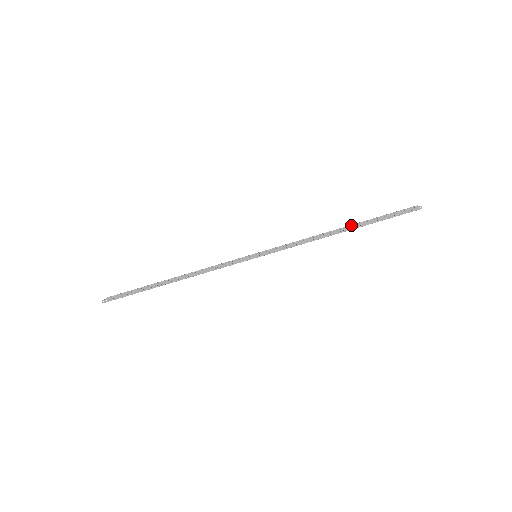
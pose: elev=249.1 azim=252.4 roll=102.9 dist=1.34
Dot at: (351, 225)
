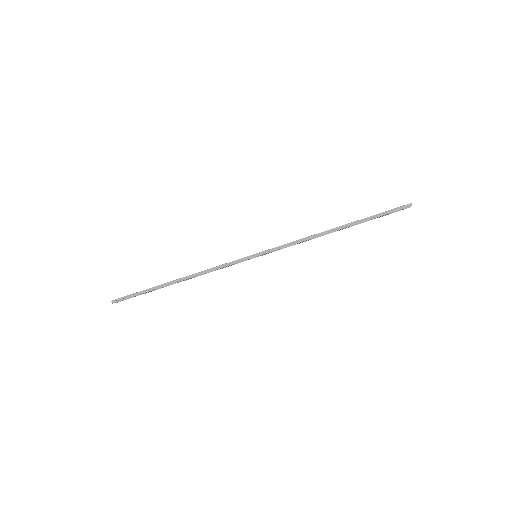
Dot at: occluded
